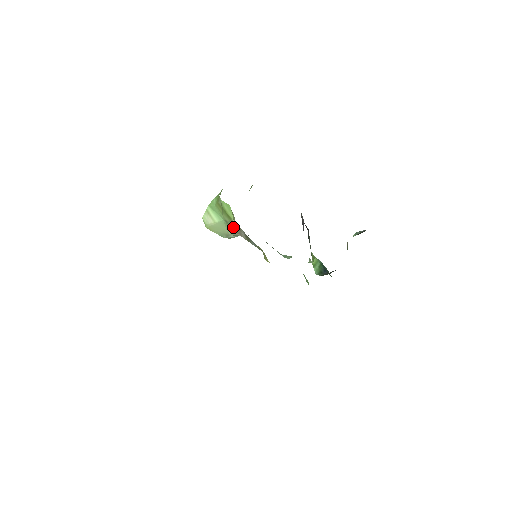
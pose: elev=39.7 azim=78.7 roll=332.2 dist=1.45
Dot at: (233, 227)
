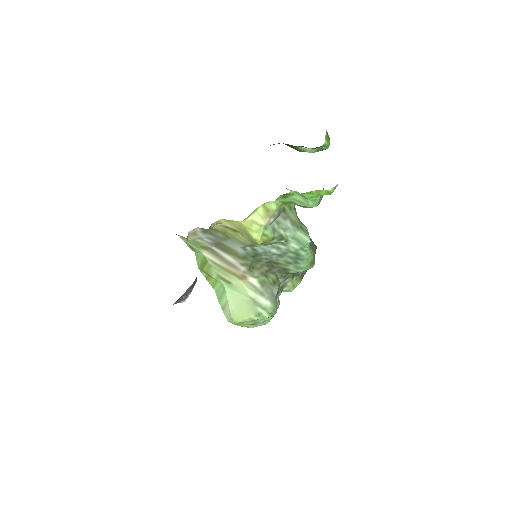
Dot at: (224, 271)
